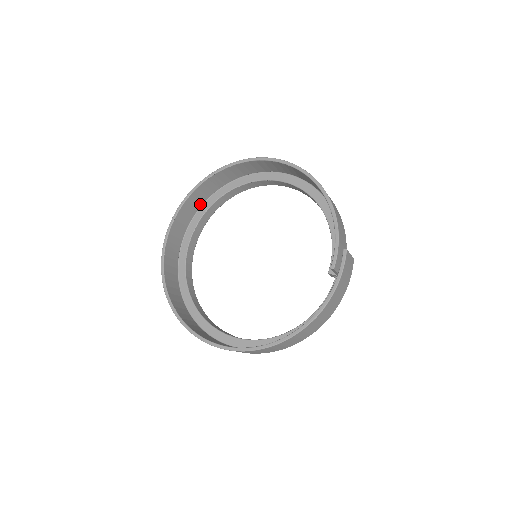
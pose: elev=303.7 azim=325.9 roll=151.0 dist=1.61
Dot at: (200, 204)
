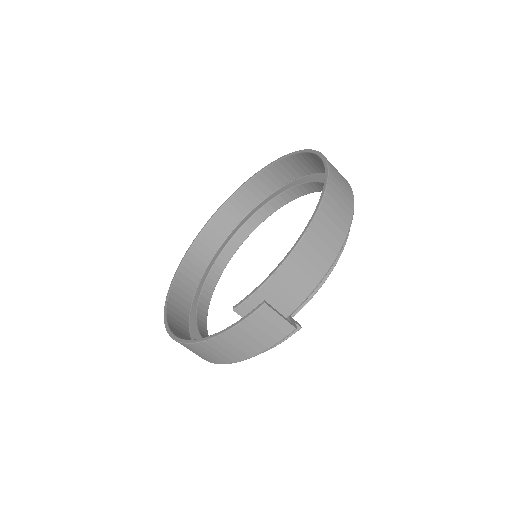
Dot at: (286, 181)
